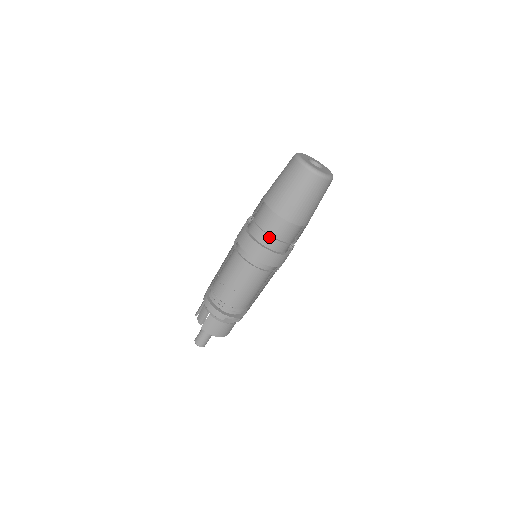
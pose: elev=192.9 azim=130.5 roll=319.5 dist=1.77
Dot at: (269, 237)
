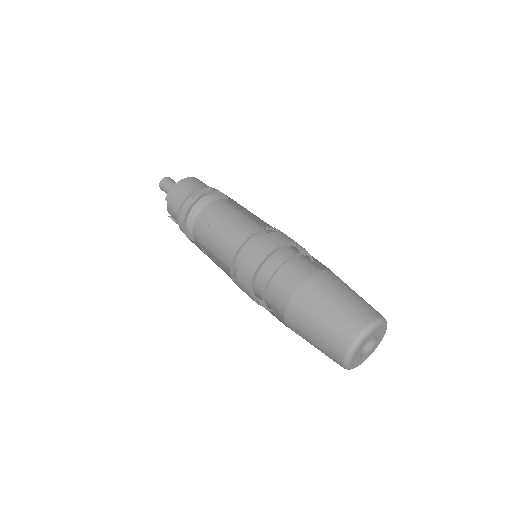
Dot at: occluded
